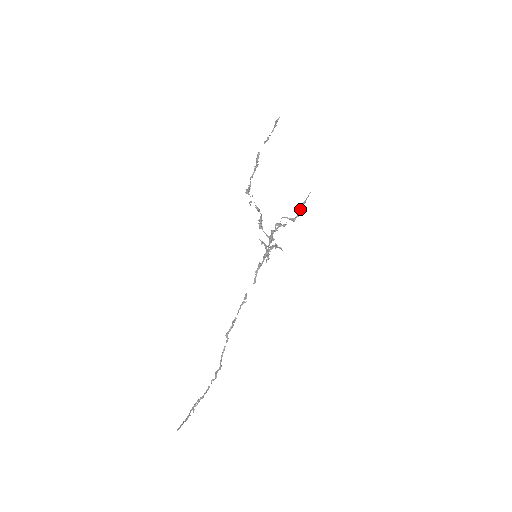
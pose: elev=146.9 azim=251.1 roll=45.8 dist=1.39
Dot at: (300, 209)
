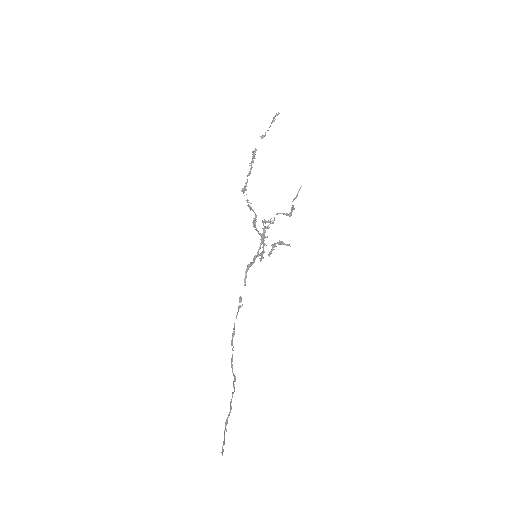
Dot at: occluded
